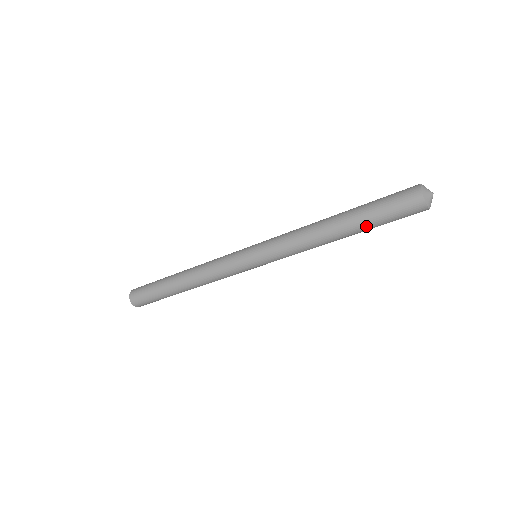
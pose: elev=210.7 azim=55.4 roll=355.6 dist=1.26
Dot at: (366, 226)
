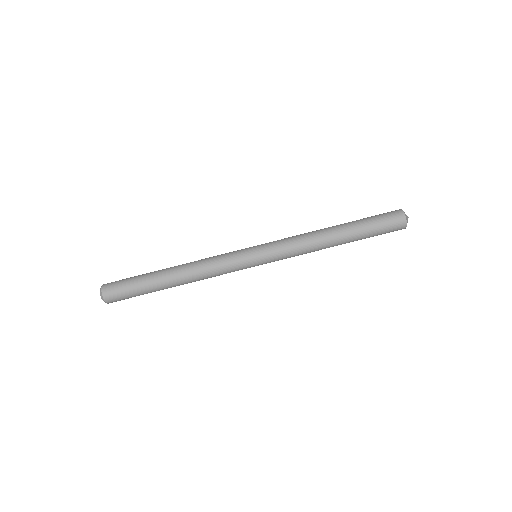
Dot at: (359, 229)
